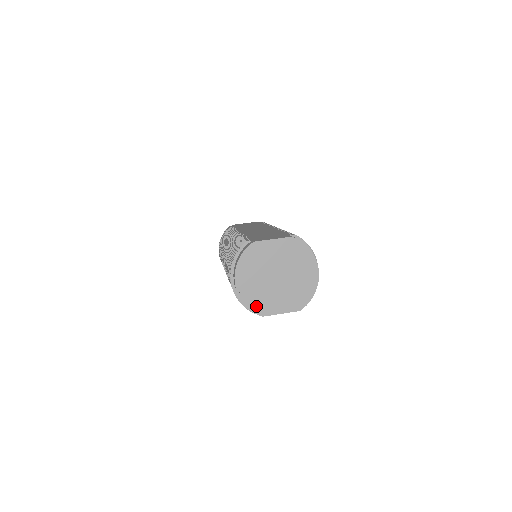
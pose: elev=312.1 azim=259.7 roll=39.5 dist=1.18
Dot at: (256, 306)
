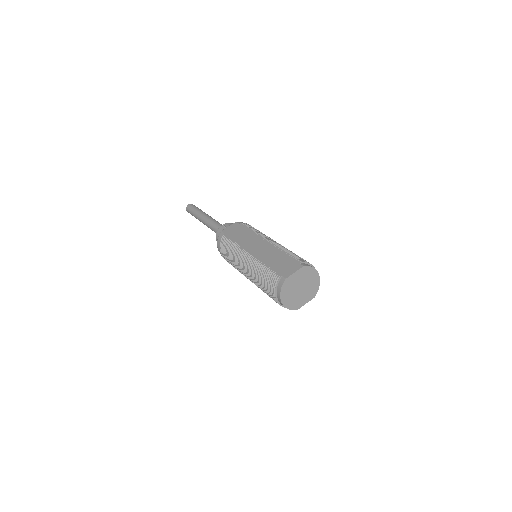
Dot at: (294, 307)
